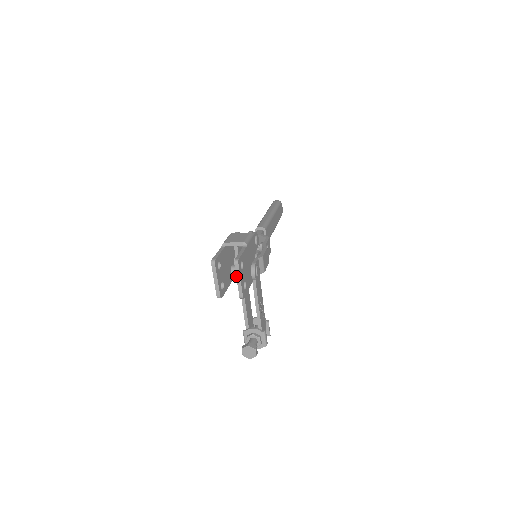
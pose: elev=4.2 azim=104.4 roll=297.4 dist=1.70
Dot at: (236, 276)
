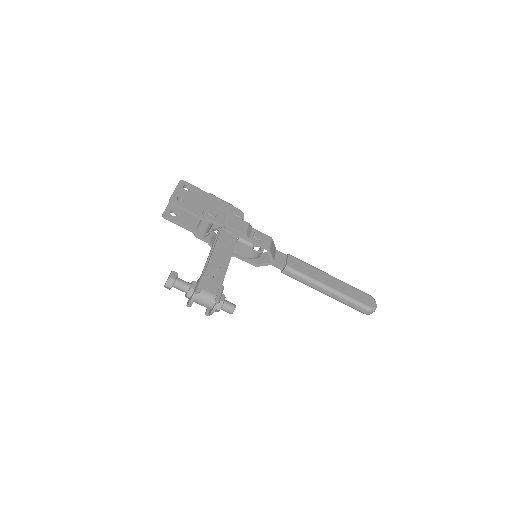
Dot at: (175, 189)
